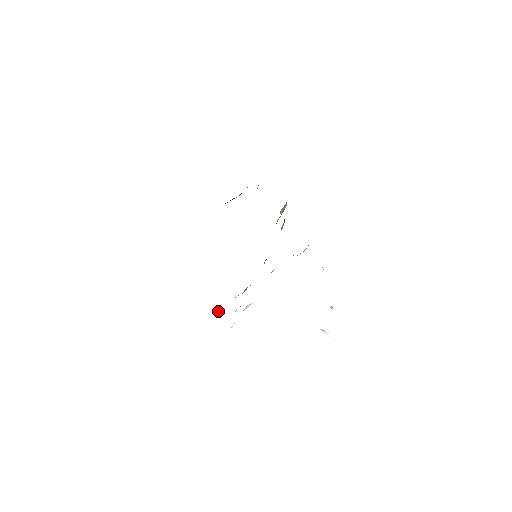
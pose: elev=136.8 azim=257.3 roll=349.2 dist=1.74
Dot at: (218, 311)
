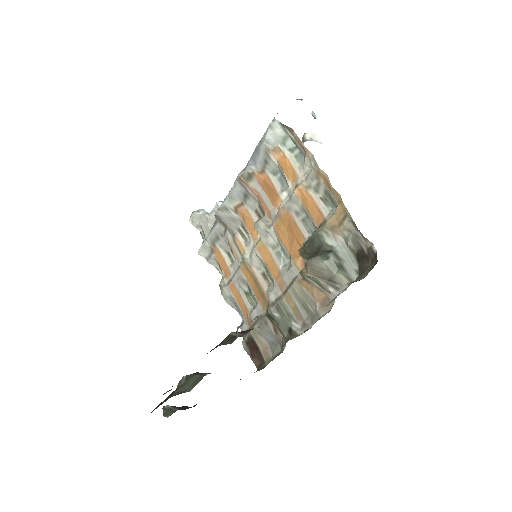
Dot at: (202, 249)
